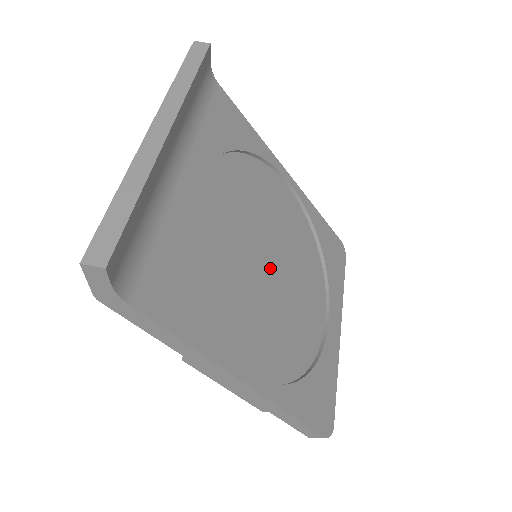
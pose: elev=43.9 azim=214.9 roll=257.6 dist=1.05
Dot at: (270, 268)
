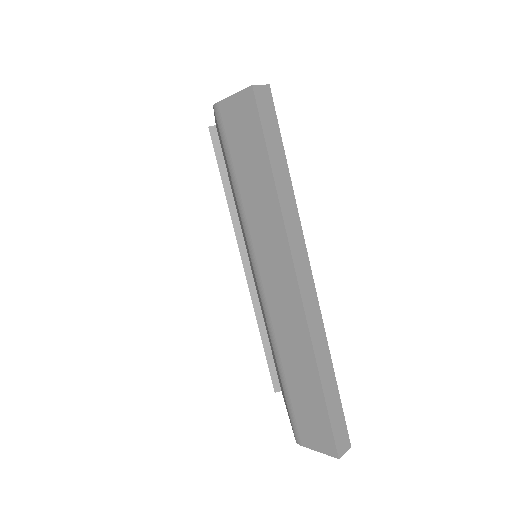
Dot at: occluded
